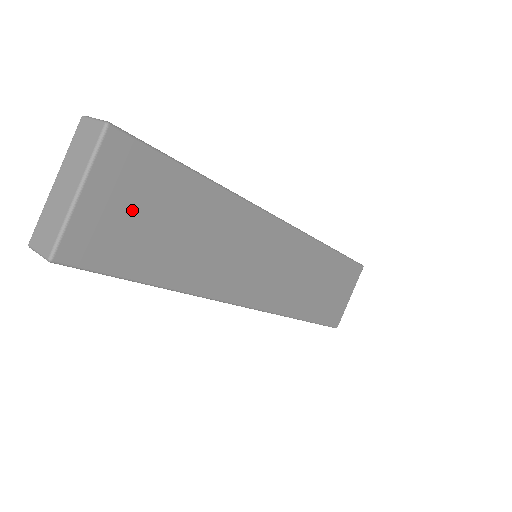
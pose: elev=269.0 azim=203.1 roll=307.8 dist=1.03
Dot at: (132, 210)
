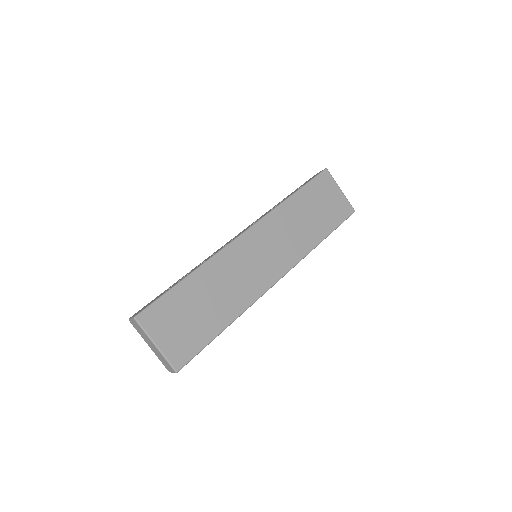
Dot at: (178, 325)
